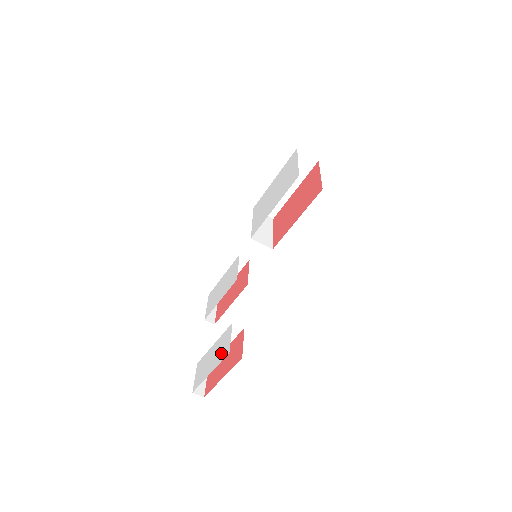
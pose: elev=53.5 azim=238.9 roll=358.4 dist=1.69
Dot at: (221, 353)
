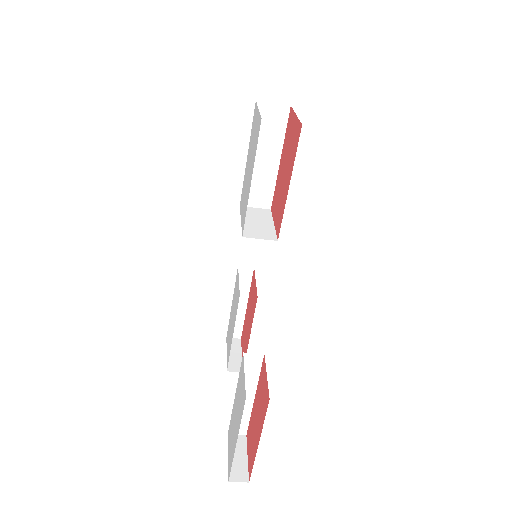
Dot at: (240, 404)
